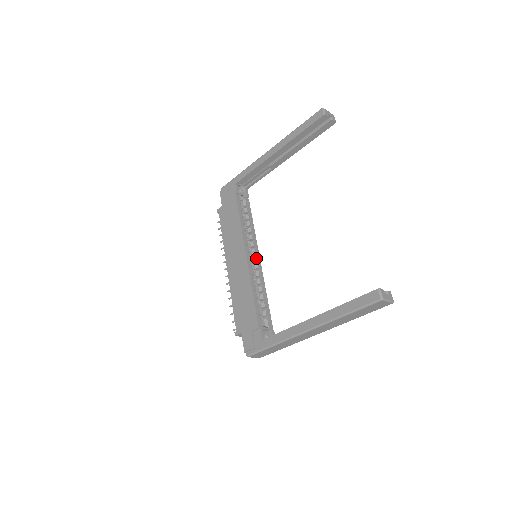
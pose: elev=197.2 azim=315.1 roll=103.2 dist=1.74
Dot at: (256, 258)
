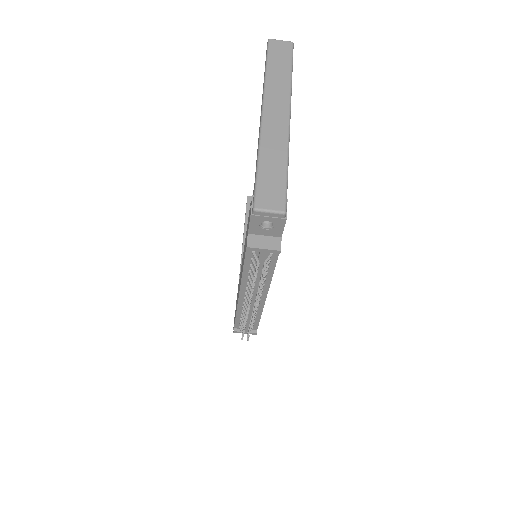
Dot at: occluded
